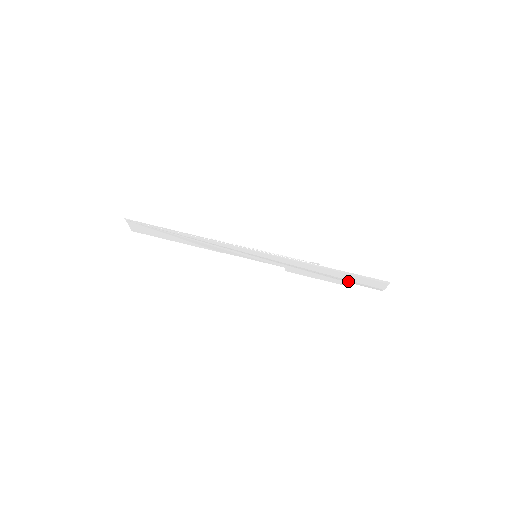
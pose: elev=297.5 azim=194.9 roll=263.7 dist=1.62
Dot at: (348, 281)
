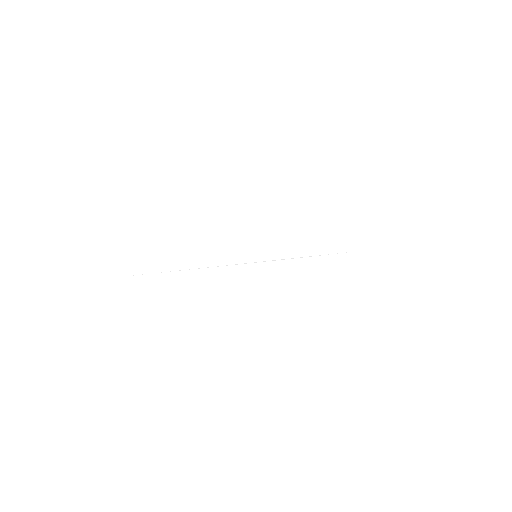
Dot at: (358, 240)
